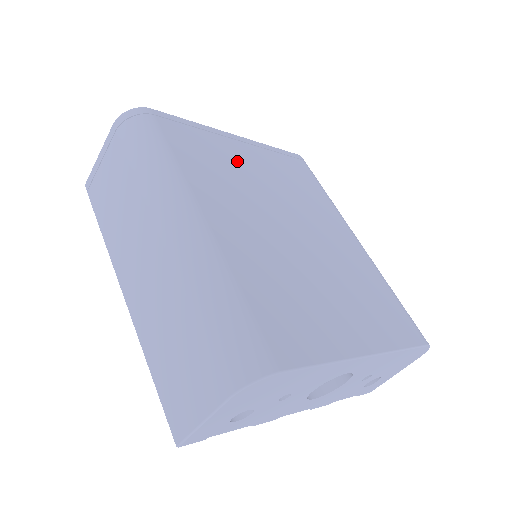
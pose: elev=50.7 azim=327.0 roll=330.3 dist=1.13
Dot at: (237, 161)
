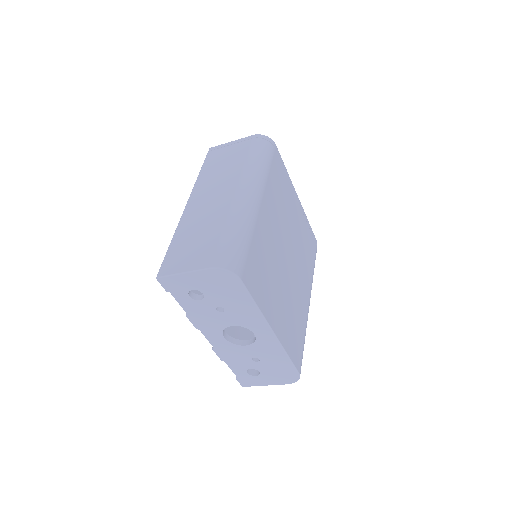
Dot at: (290, 205)
